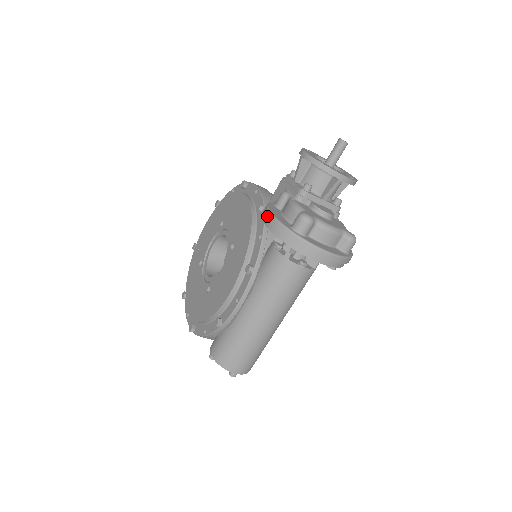
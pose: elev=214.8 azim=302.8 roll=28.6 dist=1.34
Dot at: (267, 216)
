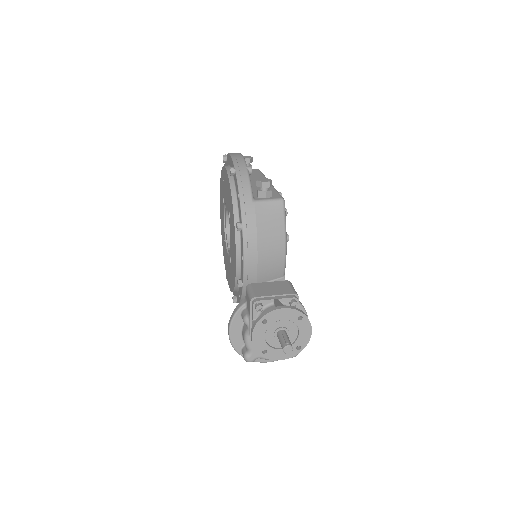
Dot at: (228, 333)
